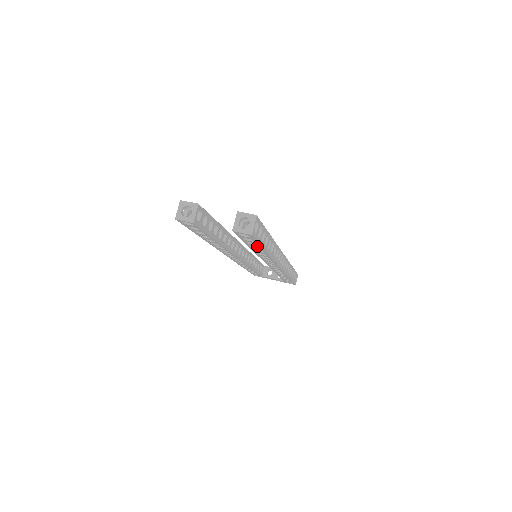
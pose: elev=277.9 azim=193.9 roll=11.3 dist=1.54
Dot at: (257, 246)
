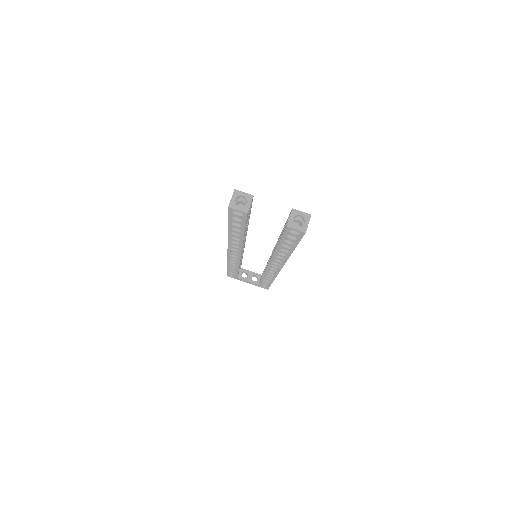
Dot at: (291, 245)
